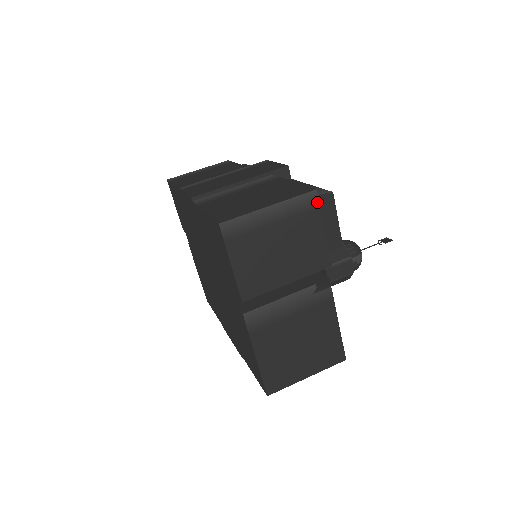
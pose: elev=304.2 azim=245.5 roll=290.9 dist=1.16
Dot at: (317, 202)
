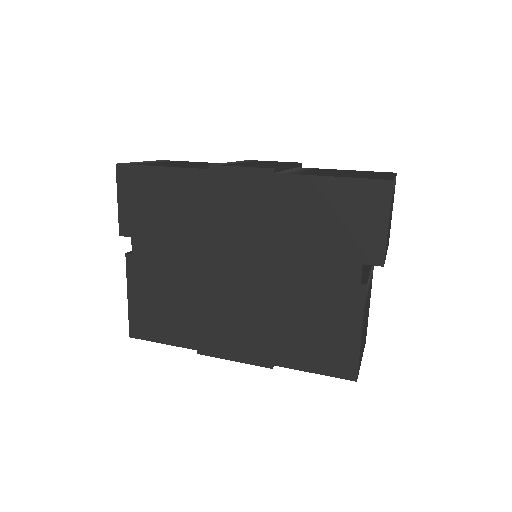
Dot at: (395, 184)
